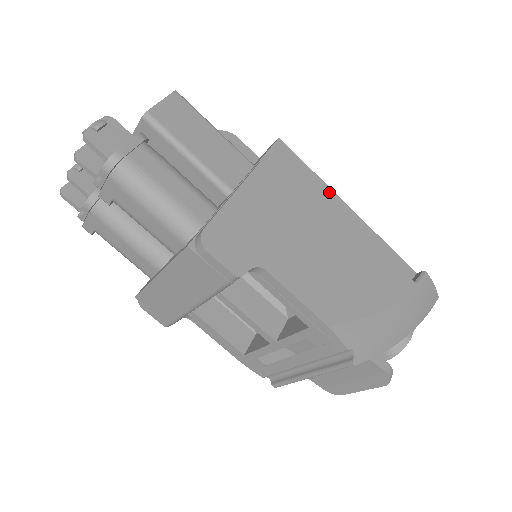
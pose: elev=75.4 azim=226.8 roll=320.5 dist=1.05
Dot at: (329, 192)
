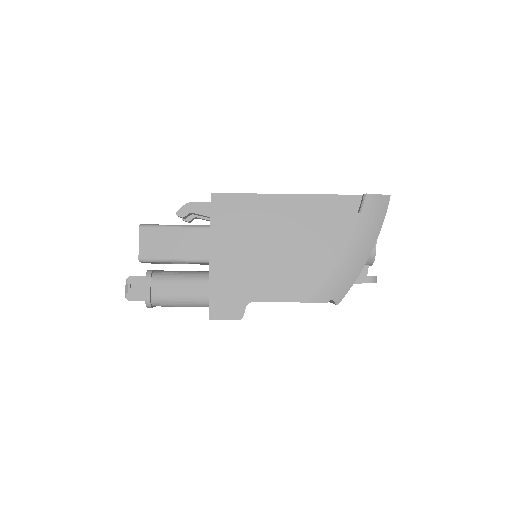
Dot at: (265, 198)
